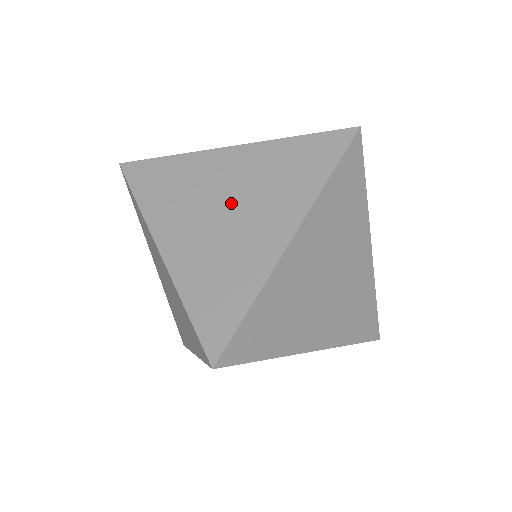
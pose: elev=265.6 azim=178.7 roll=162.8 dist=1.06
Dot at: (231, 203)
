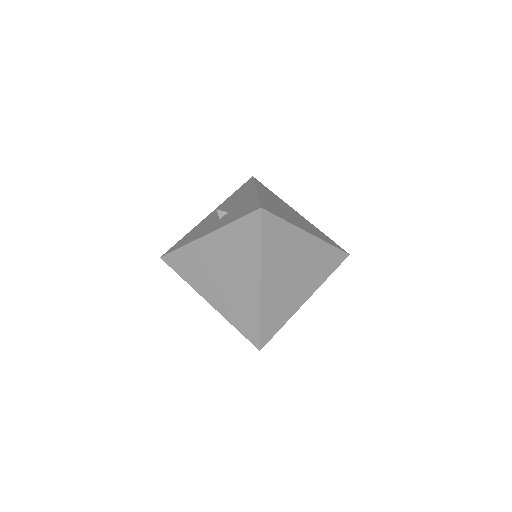
Dot at: (224, 270)
